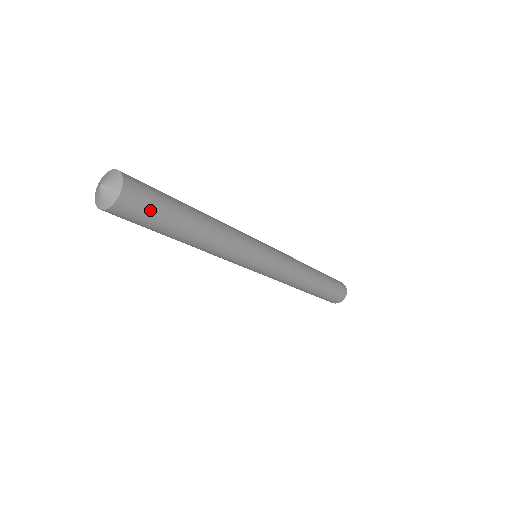
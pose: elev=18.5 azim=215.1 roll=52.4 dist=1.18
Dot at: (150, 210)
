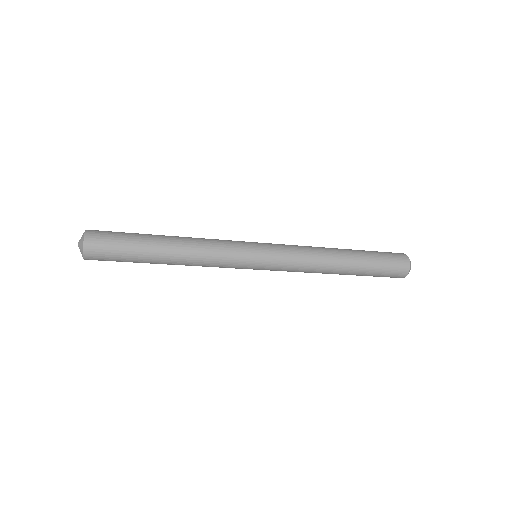
Dot at: (113, 246)
